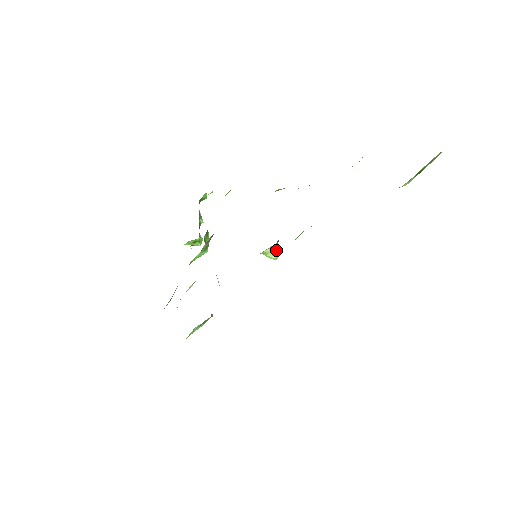
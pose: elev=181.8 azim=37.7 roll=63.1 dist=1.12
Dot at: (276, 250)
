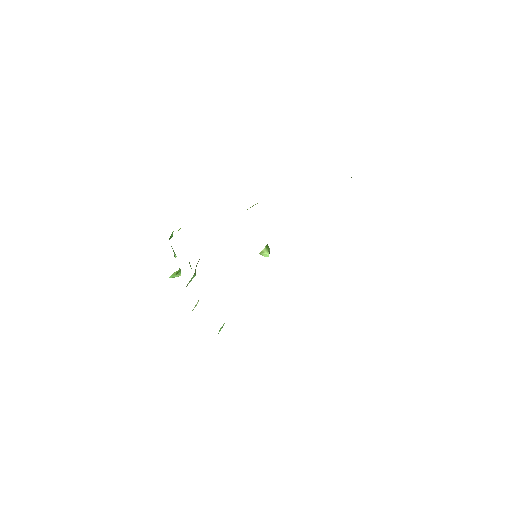
Dot at: (268, 248)
